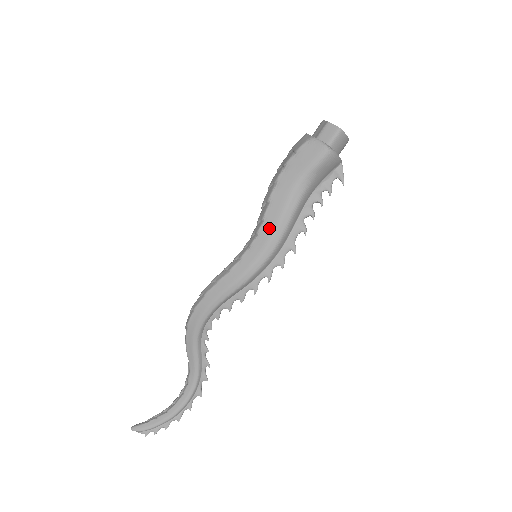
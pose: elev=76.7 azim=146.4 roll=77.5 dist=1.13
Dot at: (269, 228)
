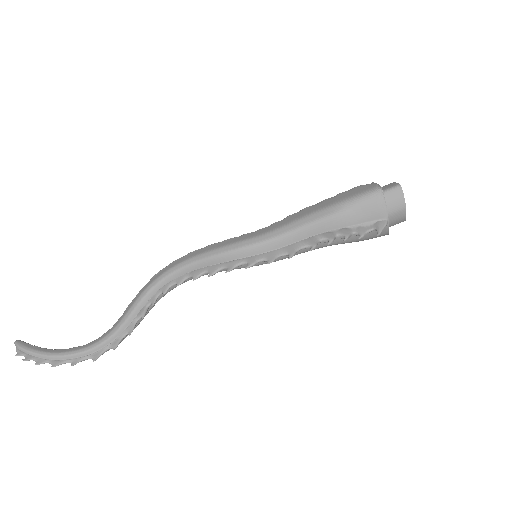
Dot at: (283, 223)
